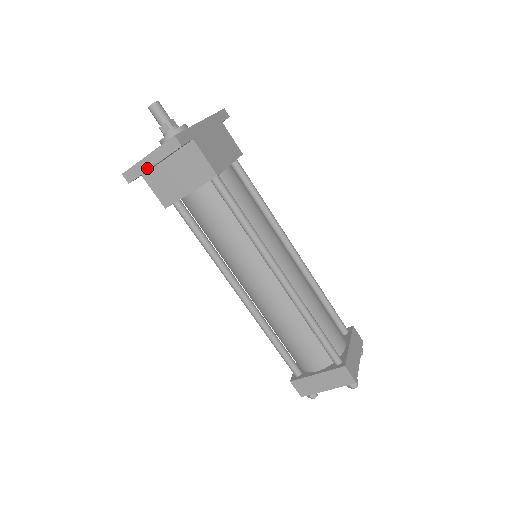
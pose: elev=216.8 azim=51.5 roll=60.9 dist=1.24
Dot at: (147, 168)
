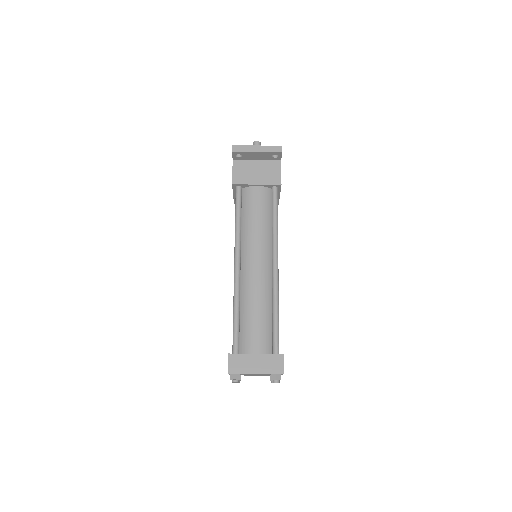
Dot at: (252, 151)
